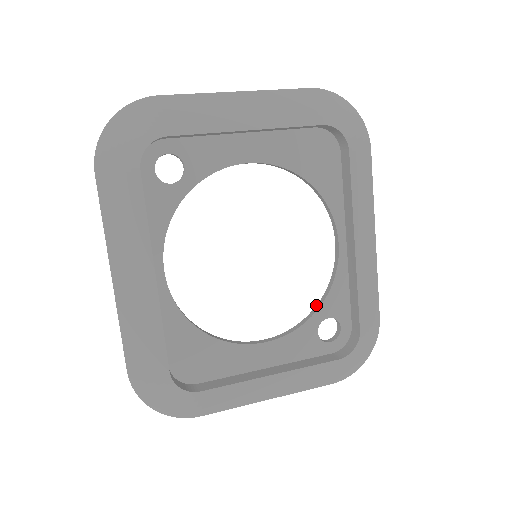
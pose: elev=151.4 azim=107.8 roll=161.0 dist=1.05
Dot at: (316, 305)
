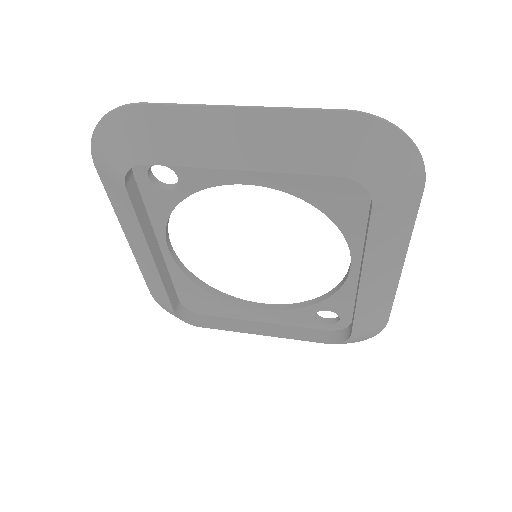
Dot at: (320, 296)
